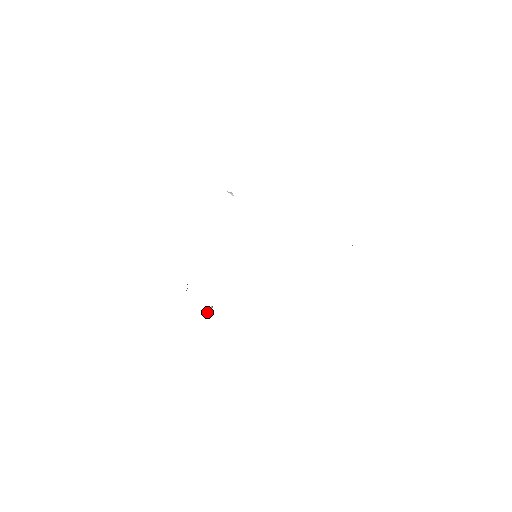
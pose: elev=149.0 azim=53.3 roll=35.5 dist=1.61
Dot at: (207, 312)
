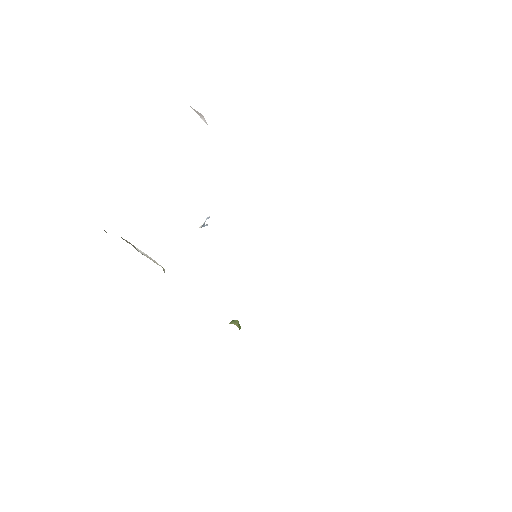
Dot at: (202, 226)
